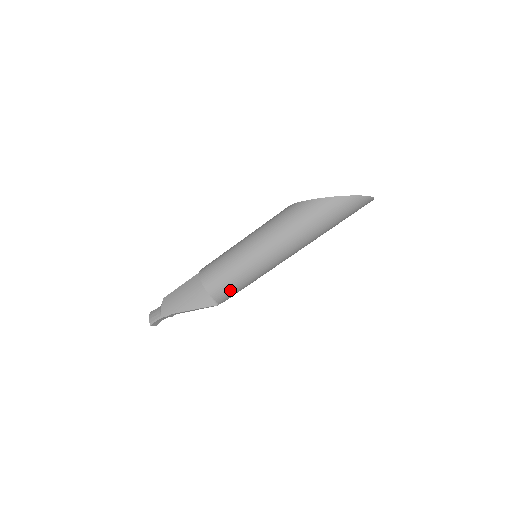
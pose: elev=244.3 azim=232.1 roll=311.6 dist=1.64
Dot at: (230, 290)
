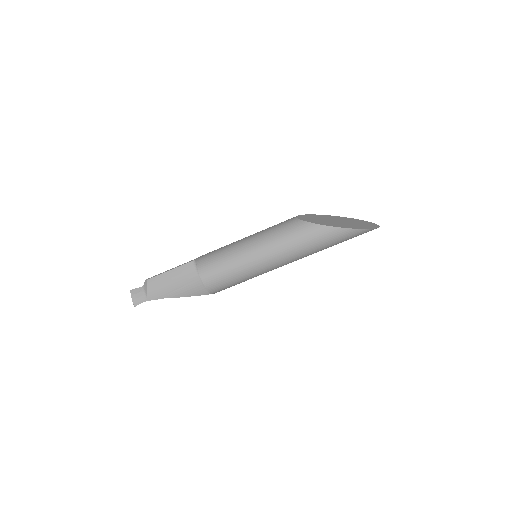
Dot at: (229, 287)
